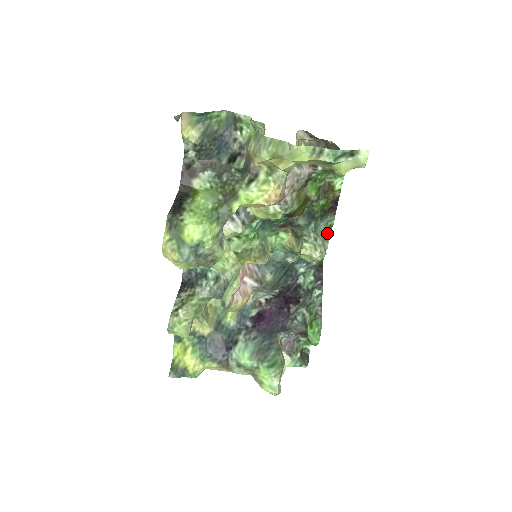
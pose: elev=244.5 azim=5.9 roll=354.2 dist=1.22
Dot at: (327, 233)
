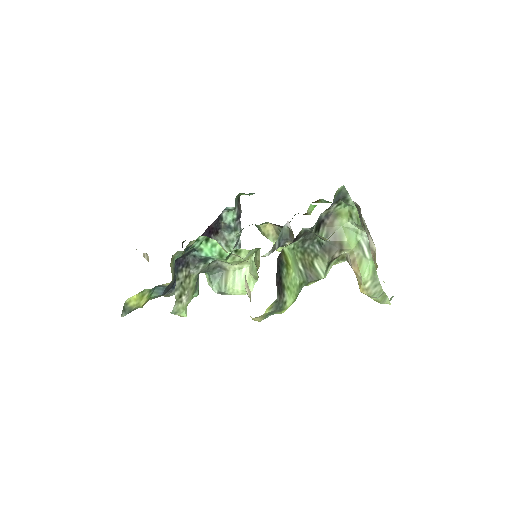
Dot at: occluded
